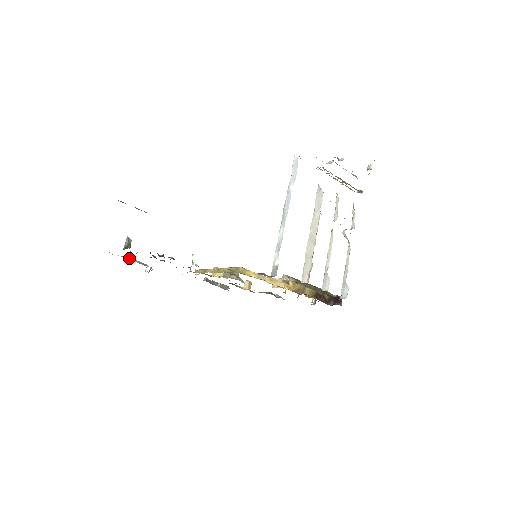
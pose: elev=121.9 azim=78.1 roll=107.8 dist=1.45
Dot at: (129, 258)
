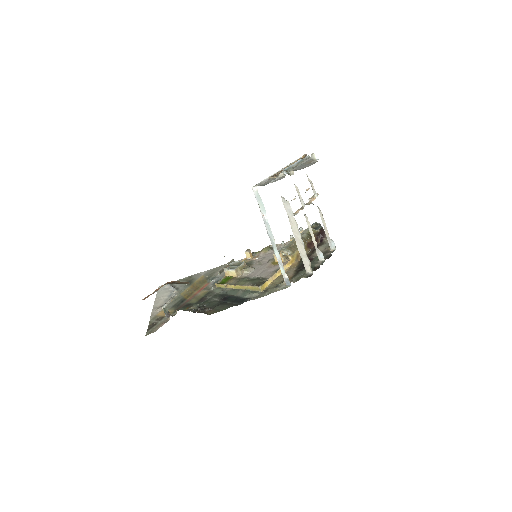
Dot at: (164, 306)
